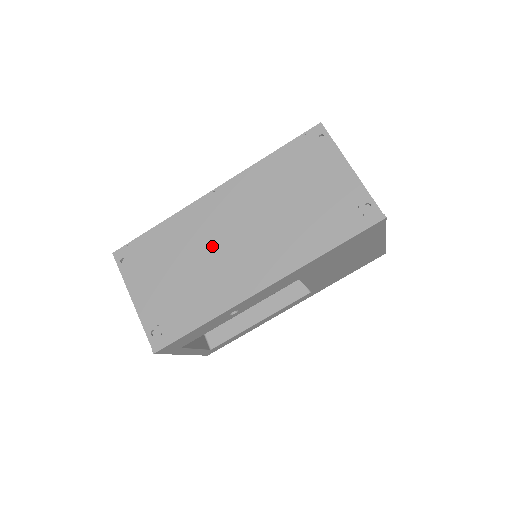
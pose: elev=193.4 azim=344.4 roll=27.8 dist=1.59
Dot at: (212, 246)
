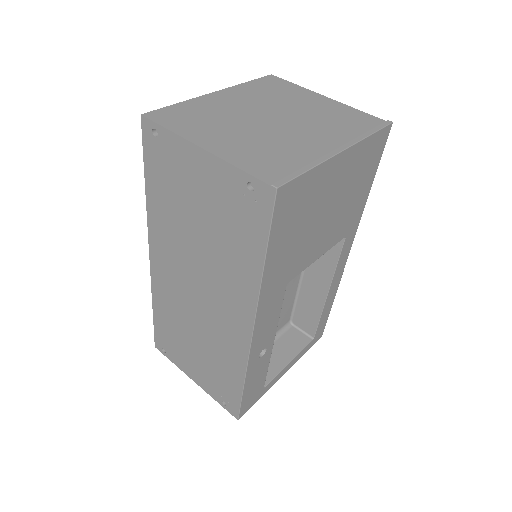
Dot at: (191, 311)
